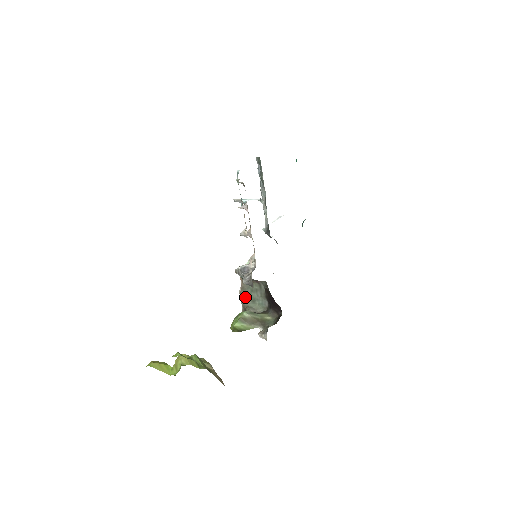
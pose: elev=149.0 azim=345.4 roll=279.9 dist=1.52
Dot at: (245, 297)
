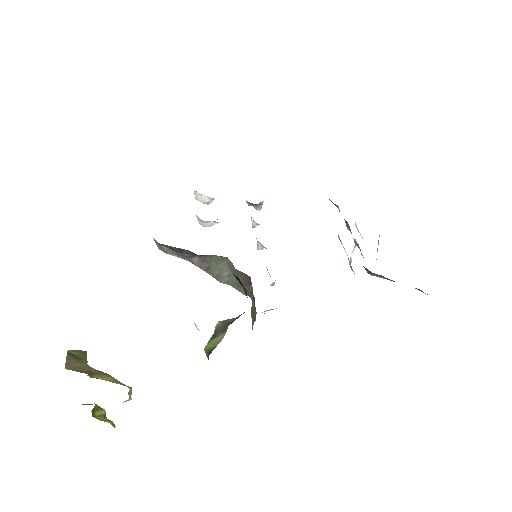
Dot at: (252, 320)
